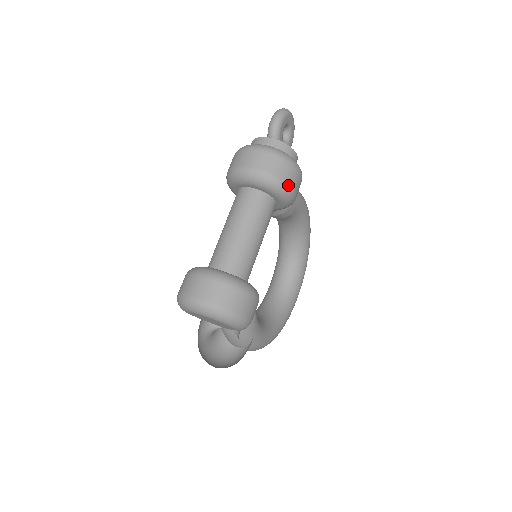
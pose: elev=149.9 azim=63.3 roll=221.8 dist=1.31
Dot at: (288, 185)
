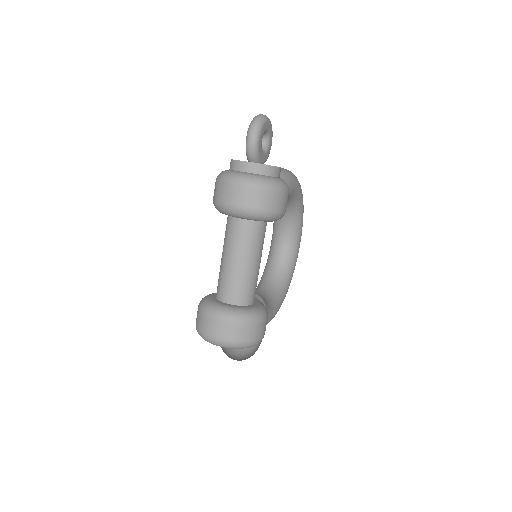
Dot at: (277, 212)
